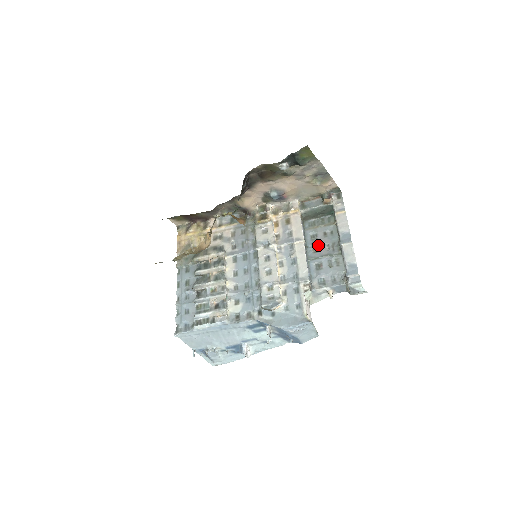
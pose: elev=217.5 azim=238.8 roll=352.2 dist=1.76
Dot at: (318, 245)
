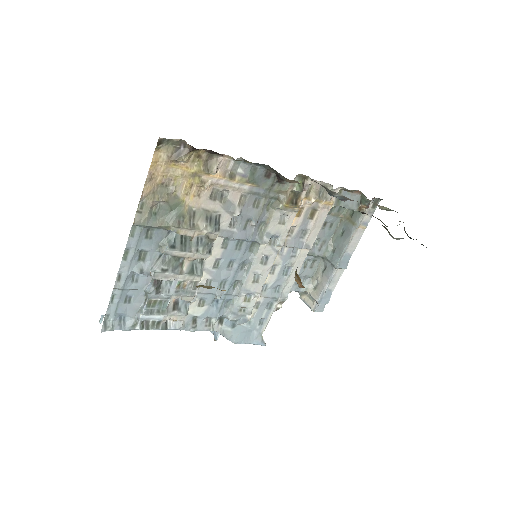
Dot at: occluded
